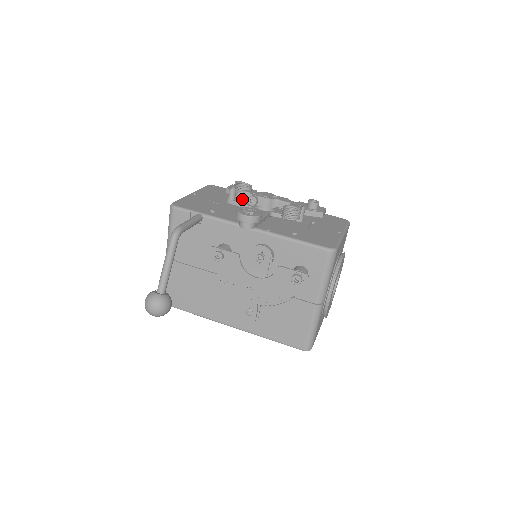
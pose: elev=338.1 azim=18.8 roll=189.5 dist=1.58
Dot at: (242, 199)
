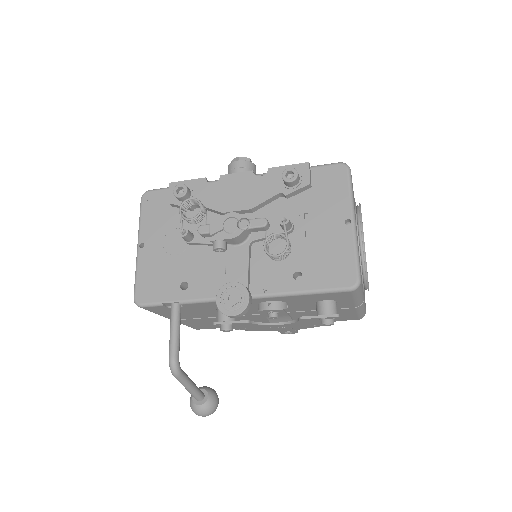
Dot at: (198, 212)
